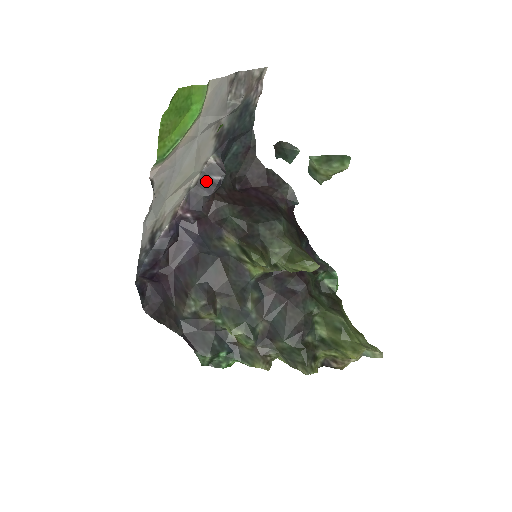
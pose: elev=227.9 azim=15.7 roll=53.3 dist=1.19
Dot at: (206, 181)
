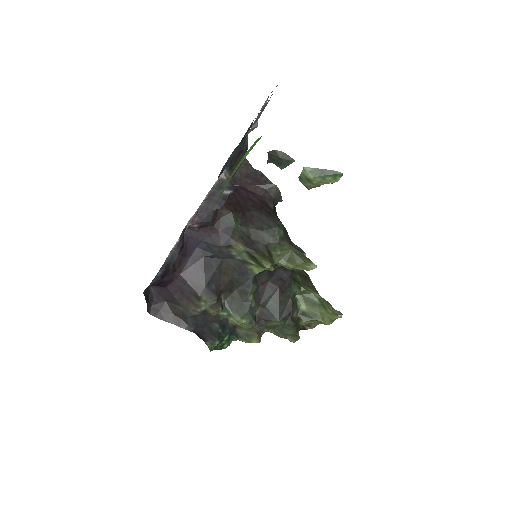
Dot at: (217, 195)
